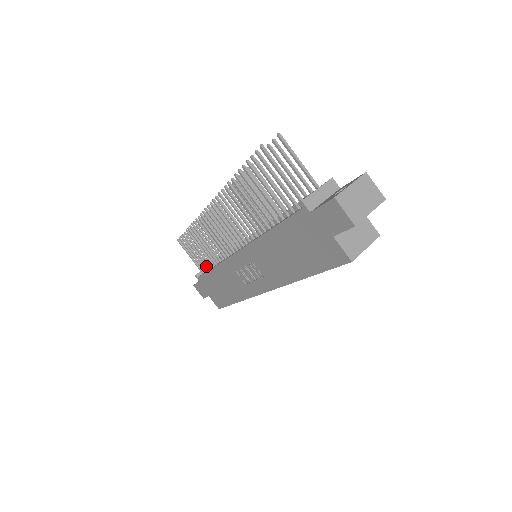
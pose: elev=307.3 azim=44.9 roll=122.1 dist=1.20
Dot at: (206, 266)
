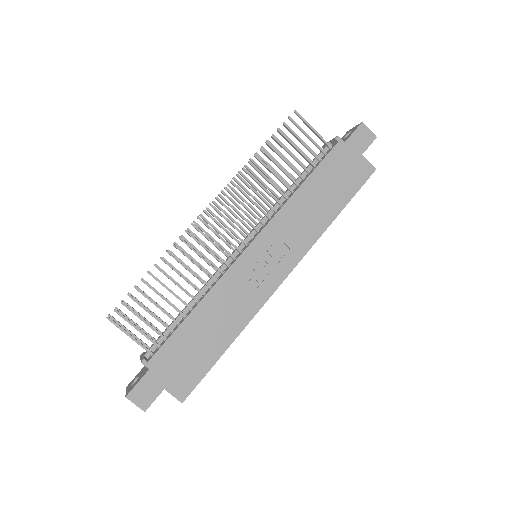
Dot at: (168, 327)
